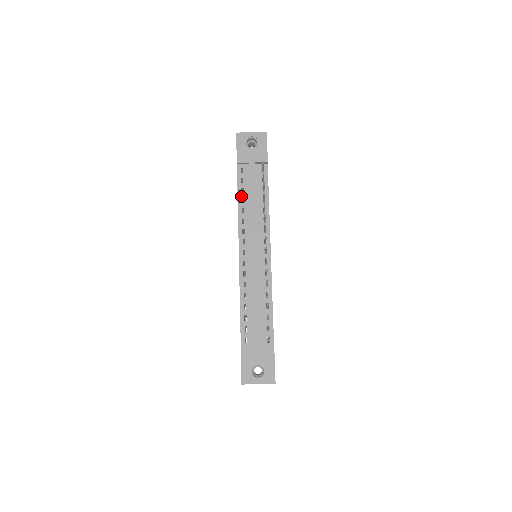
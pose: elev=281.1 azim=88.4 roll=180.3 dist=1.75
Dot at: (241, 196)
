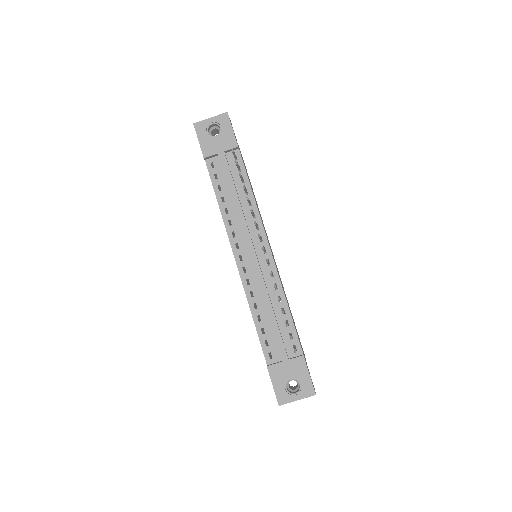
Dot at: (219, 195)
